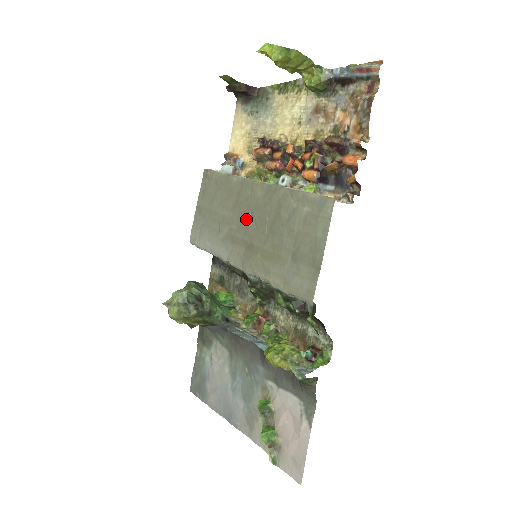
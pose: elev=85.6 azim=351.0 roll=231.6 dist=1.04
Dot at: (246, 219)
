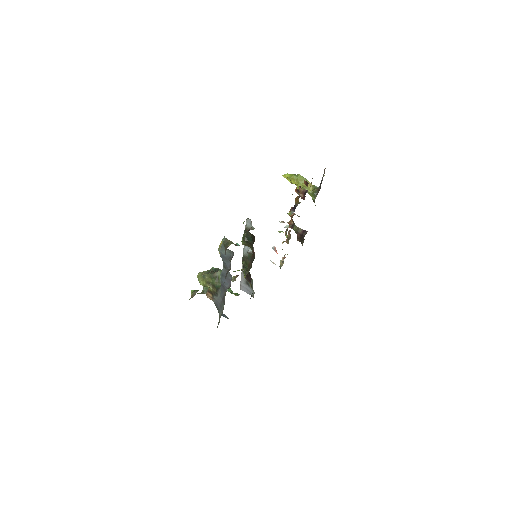
Dot at: occluded
